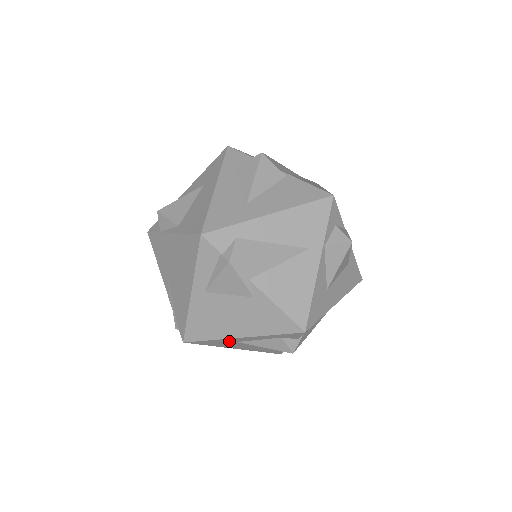
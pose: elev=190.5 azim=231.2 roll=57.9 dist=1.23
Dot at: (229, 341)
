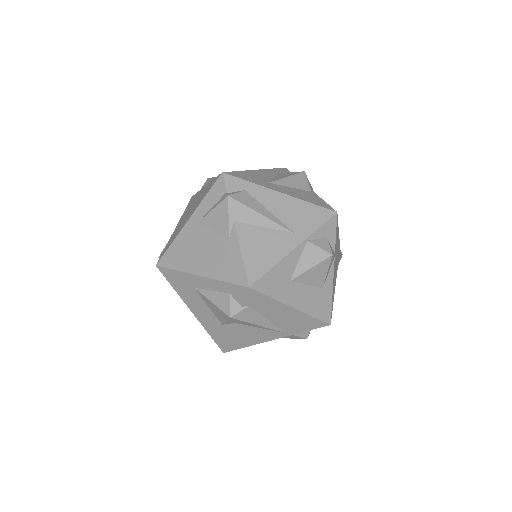
Dot at: (189, 282)
